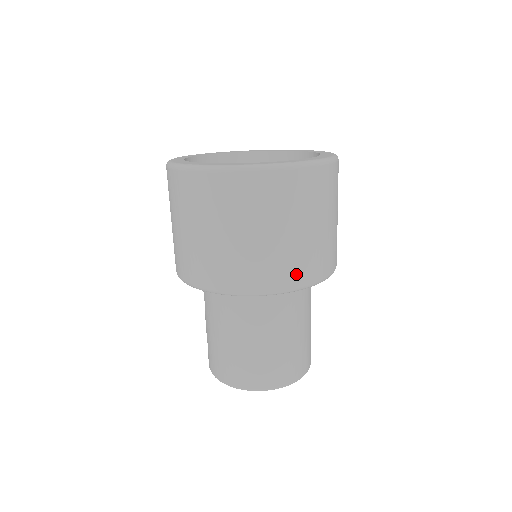
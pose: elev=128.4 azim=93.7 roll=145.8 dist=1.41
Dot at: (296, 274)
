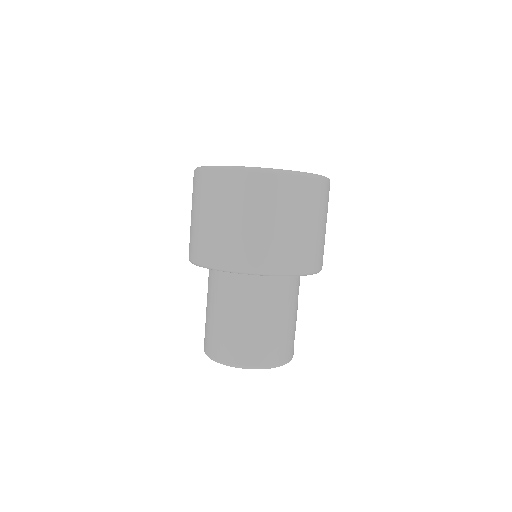
Dot at: (285, 261)
